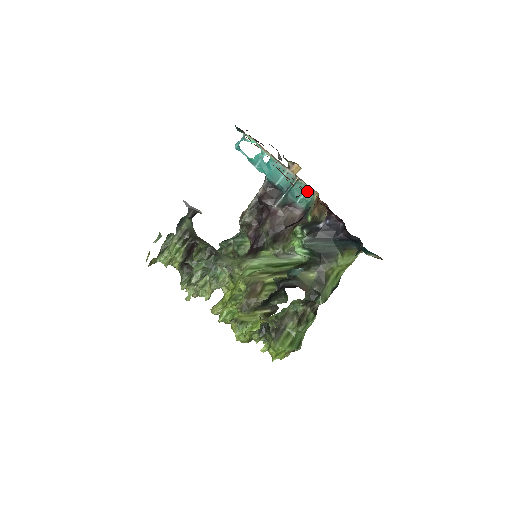
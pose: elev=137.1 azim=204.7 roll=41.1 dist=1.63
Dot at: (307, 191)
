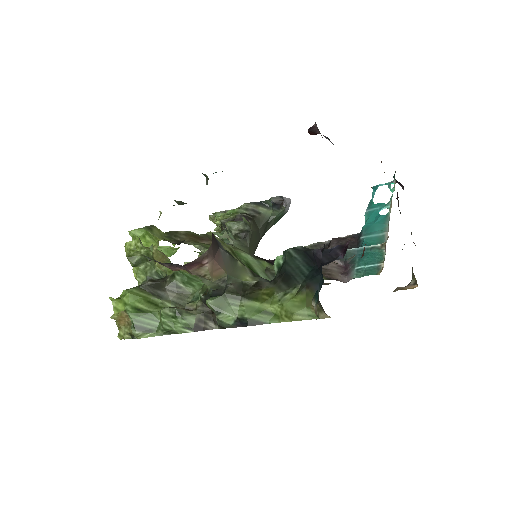
Dot at: (377, 266)
